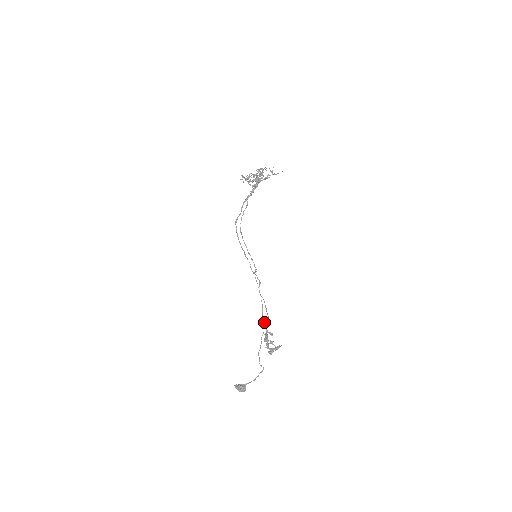
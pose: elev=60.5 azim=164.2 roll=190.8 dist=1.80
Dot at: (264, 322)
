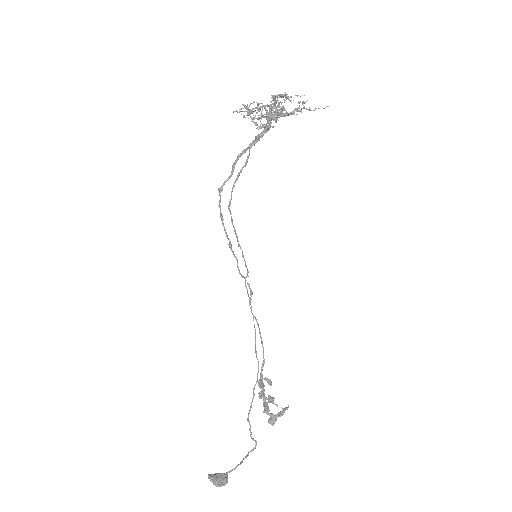
Dot at: (258, 362)
